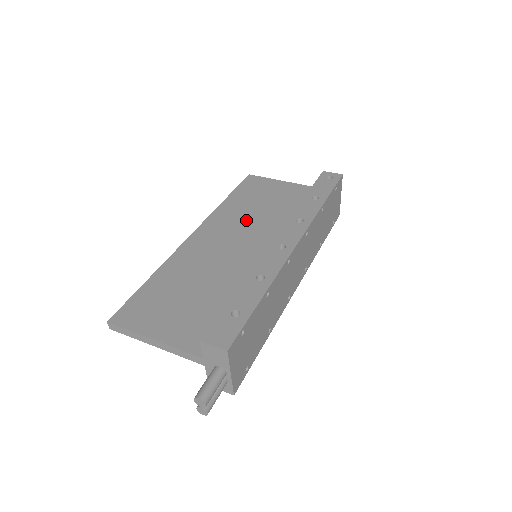
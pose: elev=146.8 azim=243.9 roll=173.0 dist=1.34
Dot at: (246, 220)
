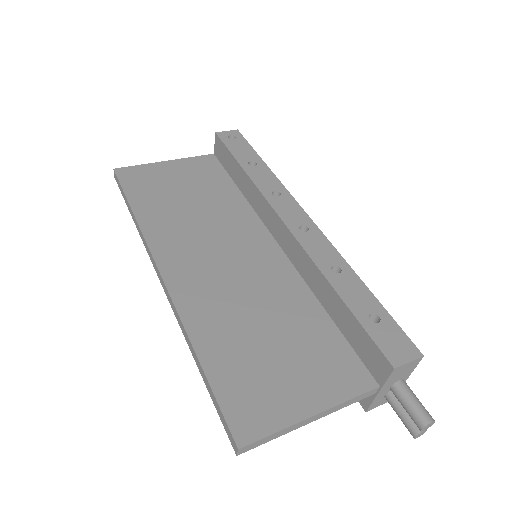
Dot at: (195, 223)
